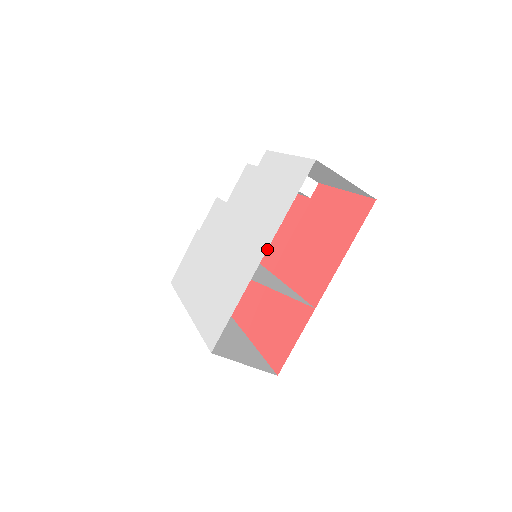
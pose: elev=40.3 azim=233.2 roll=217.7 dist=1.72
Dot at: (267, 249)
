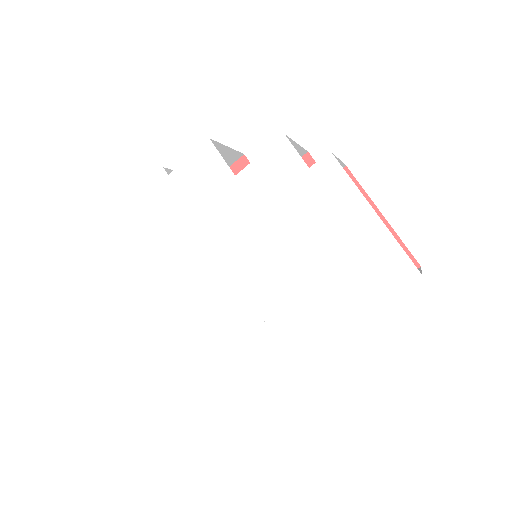
Dot at: occluded
